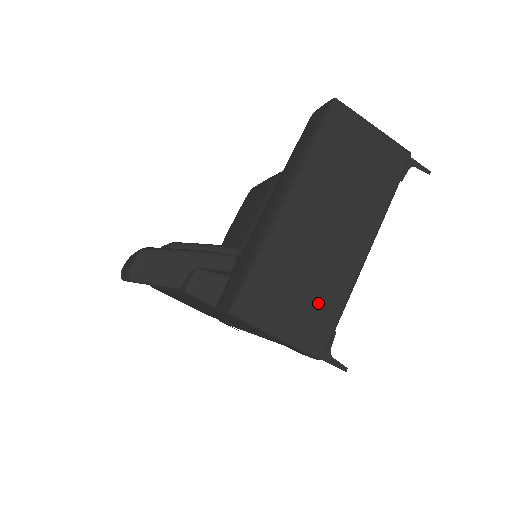
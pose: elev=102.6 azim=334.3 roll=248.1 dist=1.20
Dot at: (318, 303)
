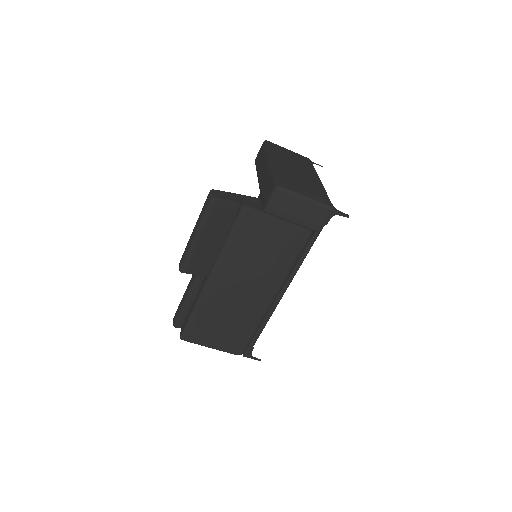
Dot at: (314, 189)
